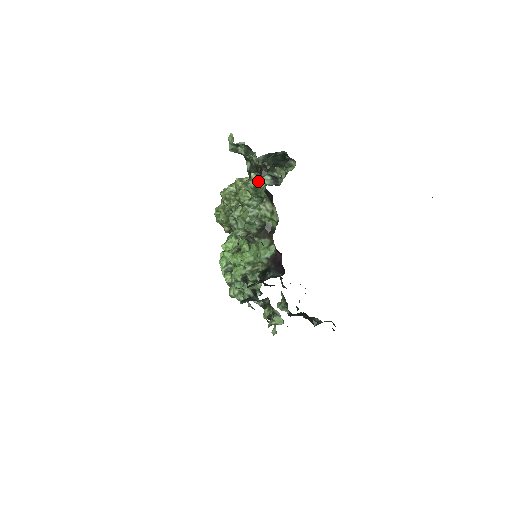
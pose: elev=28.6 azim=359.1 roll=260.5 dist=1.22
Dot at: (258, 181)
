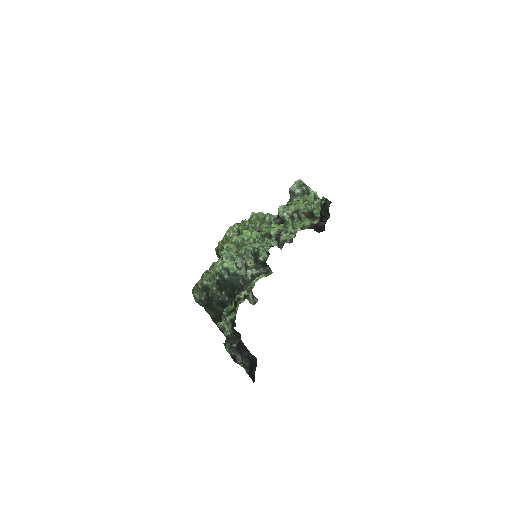
Dot at: (317, 196)
